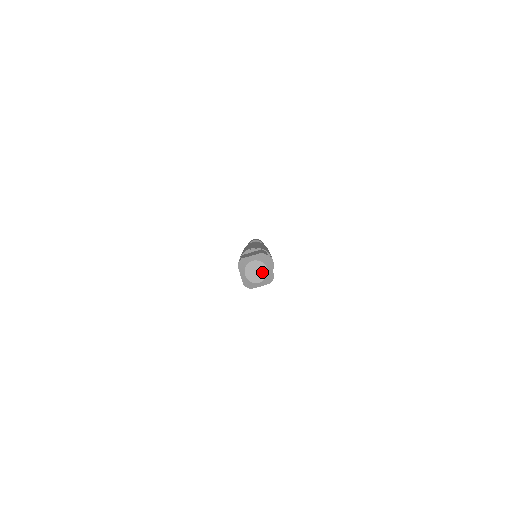
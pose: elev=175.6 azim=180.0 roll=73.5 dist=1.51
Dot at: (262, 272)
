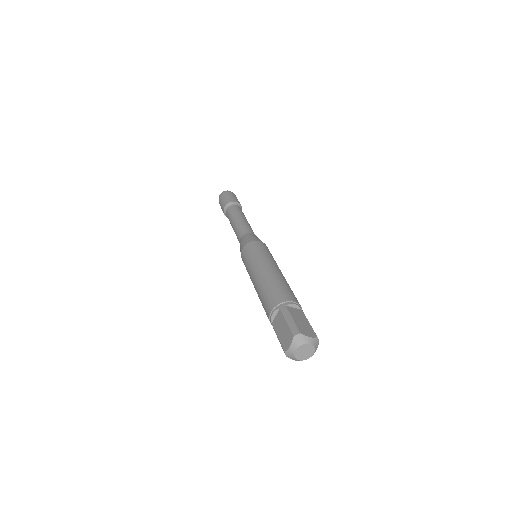
Dot at: (309, 348)
